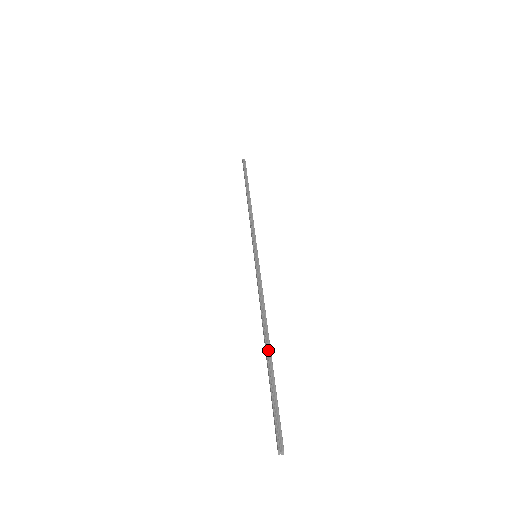
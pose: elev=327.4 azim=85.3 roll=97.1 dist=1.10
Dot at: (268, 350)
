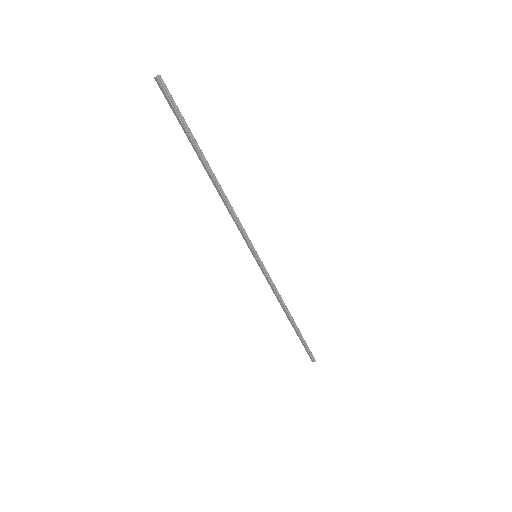
Dot at: (294, 325)
